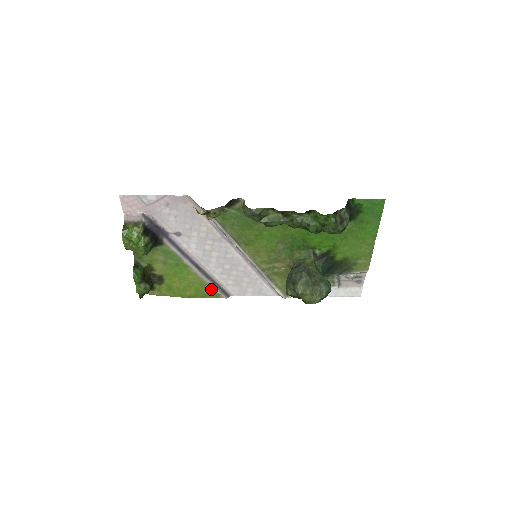
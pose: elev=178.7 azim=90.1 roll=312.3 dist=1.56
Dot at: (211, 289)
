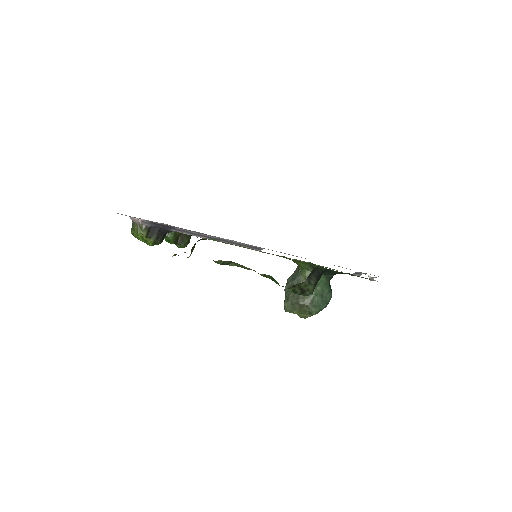
Dot at: occluded
